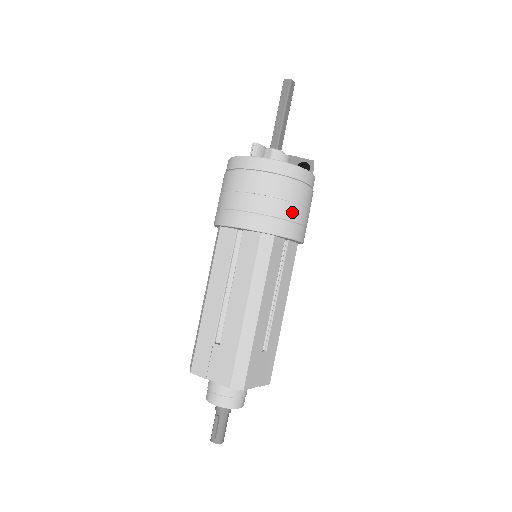
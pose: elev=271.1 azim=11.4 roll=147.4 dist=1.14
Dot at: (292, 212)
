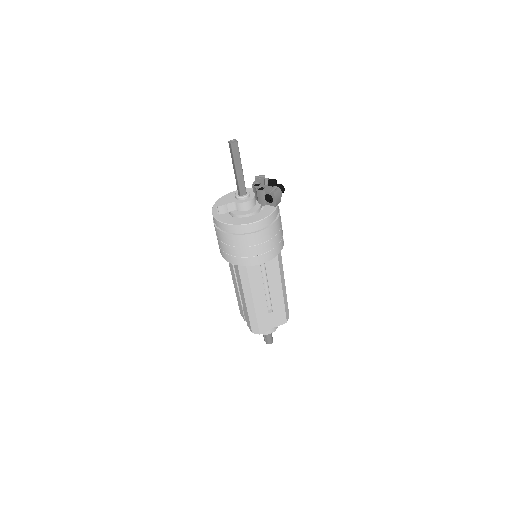
Dot at: (251, 252)
